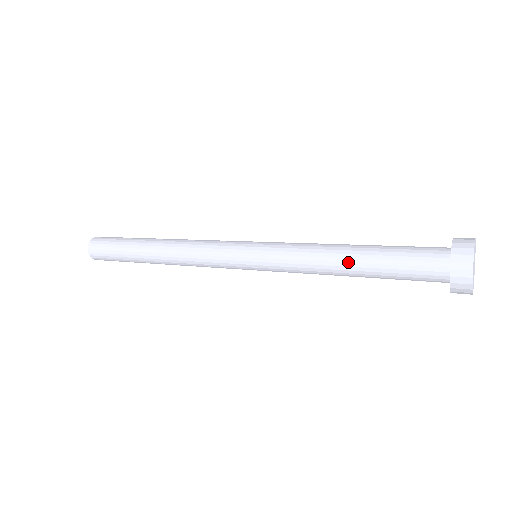
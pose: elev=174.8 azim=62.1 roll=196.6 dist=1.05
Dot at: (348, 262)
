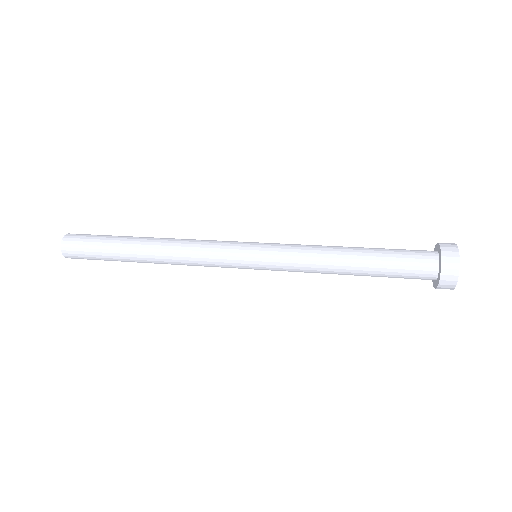
Dot at: (350, 269)
